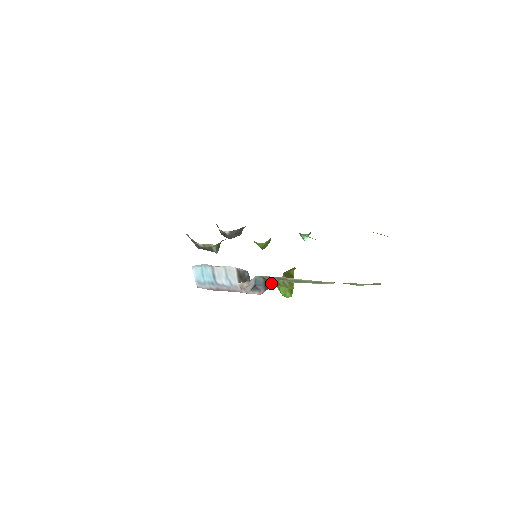
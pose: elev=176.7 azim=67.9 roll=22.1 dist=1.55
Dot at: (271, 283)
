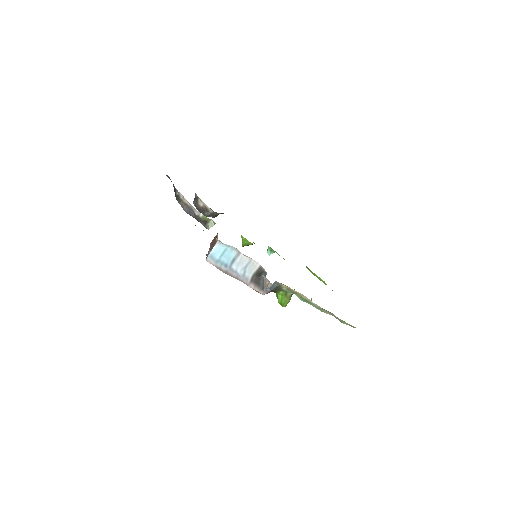
Dot at: (279, 291)
